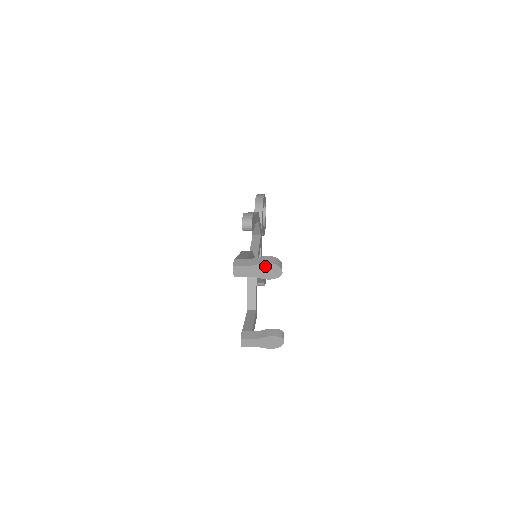
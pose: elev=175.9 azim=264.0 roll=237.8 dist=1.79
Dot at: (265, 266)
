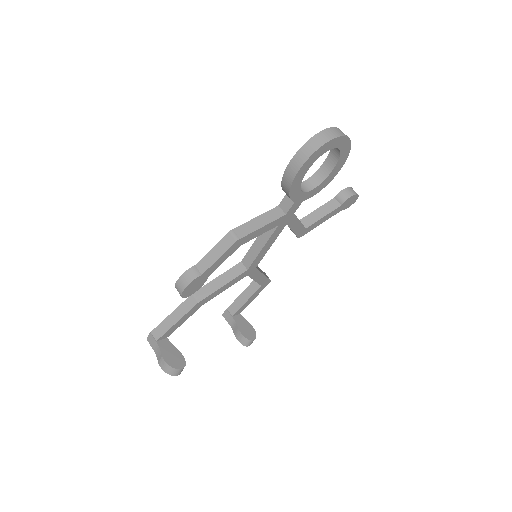
Dot at: occluded
